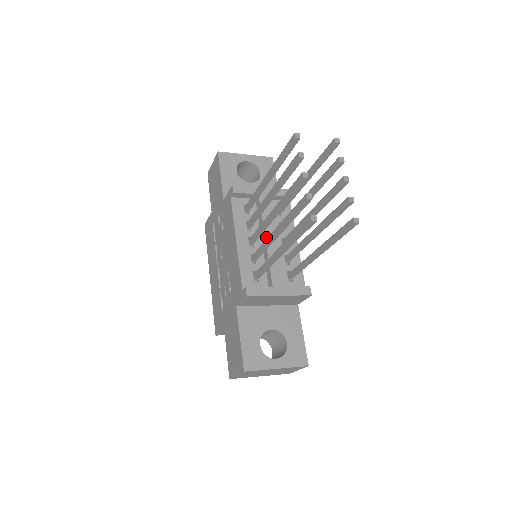
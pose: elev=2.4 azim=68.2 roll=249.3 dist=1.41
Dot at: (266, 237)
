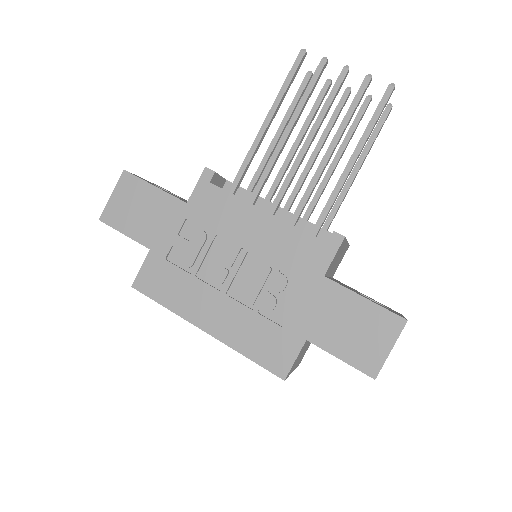
Dot at: occluded
